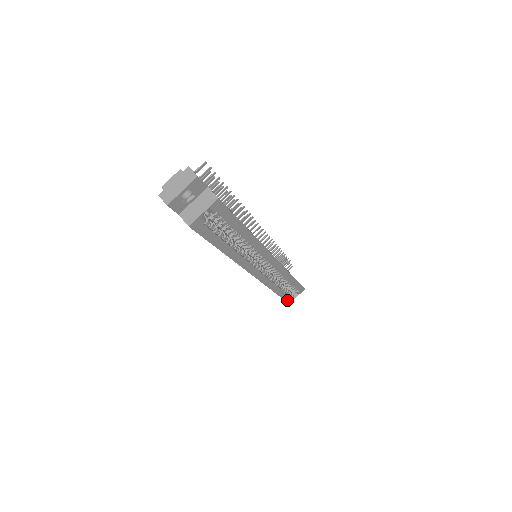
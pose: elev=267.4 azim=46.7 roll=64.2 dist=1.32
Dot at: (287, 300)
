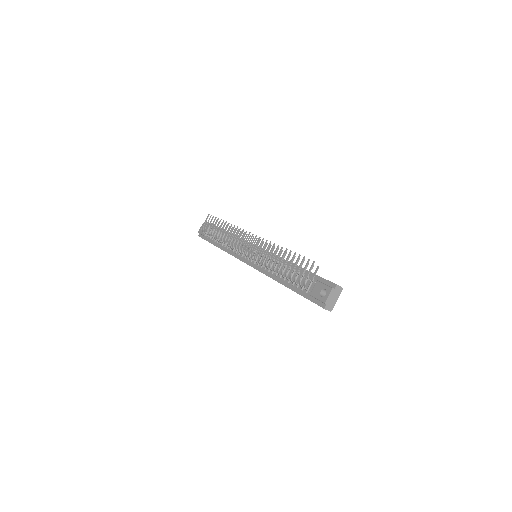
Dot at: occluded
